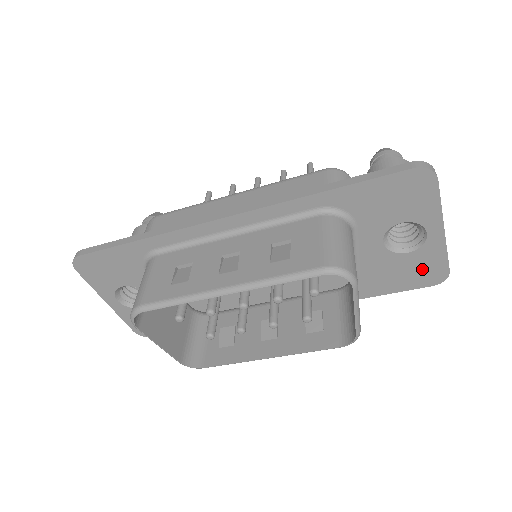
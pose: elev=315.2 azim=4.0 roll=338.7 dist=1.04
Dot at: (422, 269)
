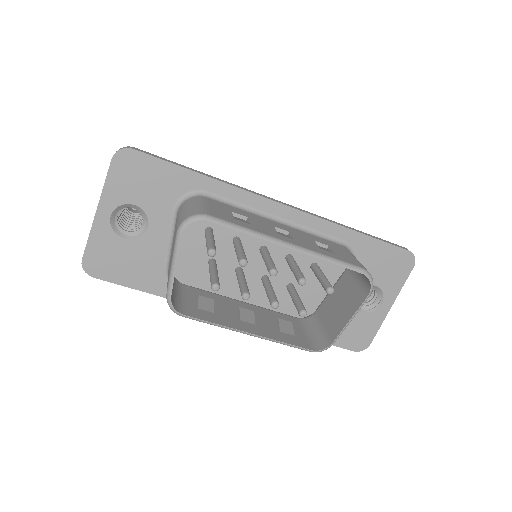
Dot at: (358, 332)
